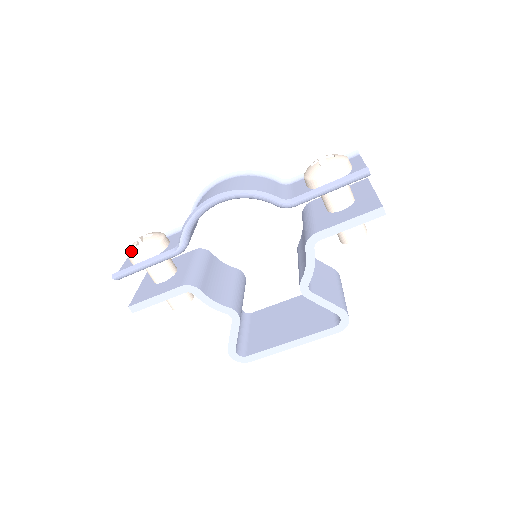
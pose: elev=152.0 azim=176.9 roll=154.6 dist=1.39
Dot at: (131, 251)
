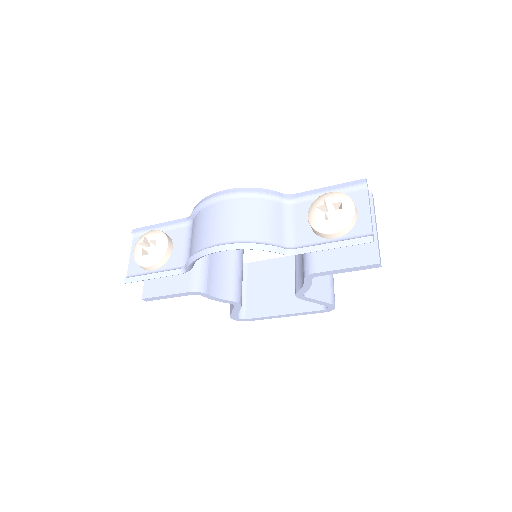
Dot at: (138, 259)
